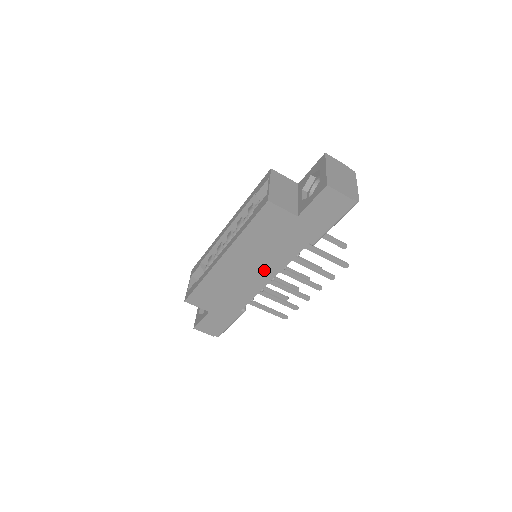
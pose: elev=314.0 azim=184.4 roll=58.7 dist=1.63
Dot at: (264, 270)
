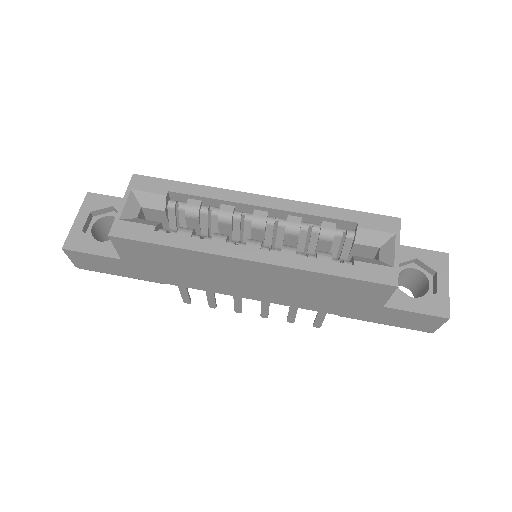
Dot at: (263, 293)
